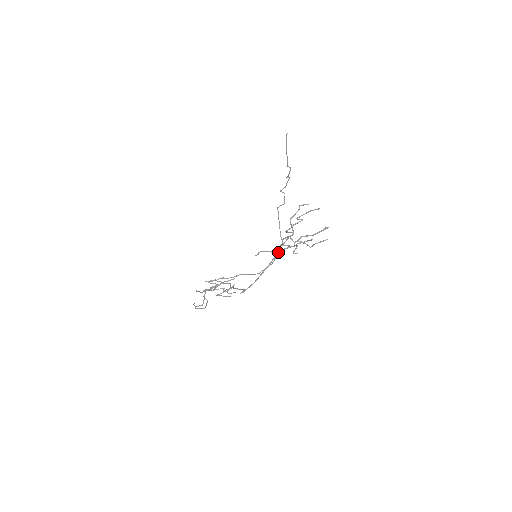
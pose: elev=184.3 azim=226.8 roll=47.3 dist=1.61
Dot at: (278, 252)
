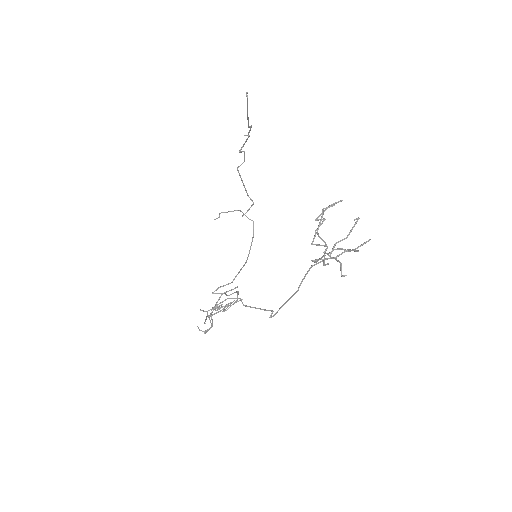
Dot at: (309, 269)
